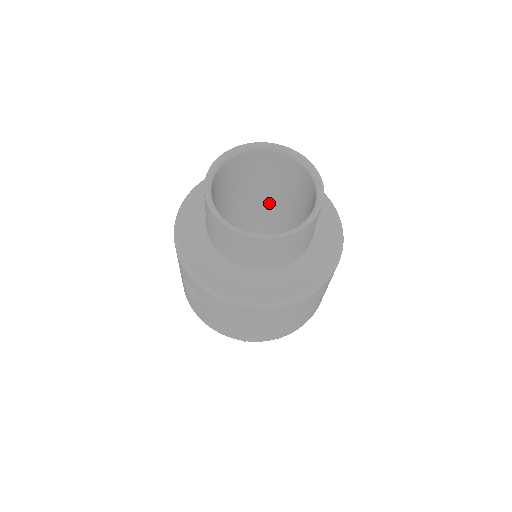
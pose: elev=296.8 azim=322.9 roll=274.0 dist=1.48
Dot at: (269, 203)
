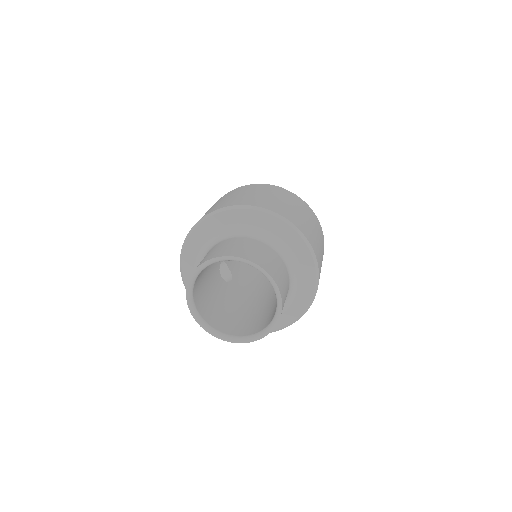
Dot at: occluded
